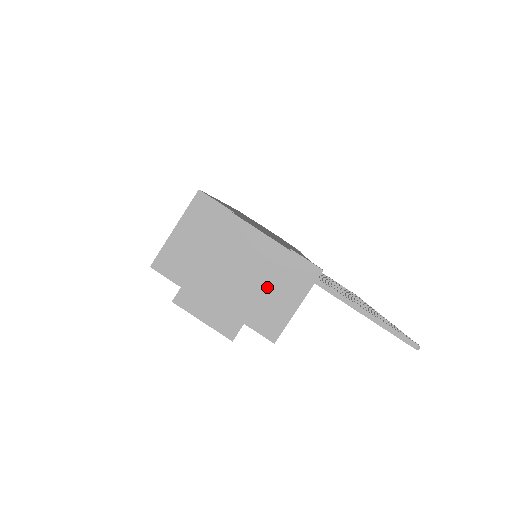
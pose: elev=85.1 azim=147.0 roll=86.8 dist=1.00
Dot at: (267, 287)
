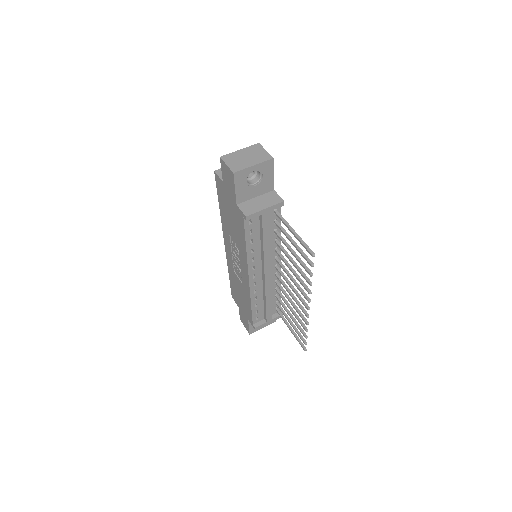
Dot at: (258, 164)
